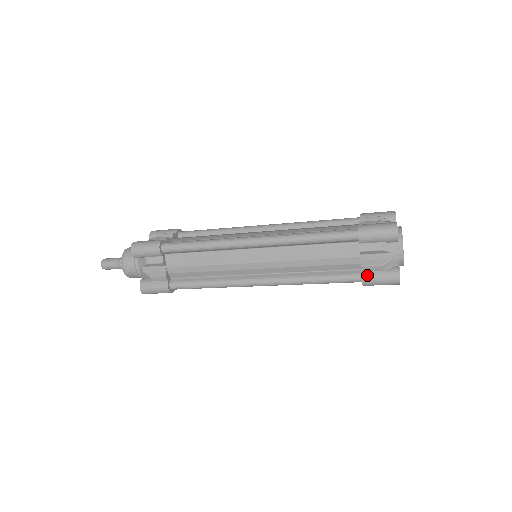
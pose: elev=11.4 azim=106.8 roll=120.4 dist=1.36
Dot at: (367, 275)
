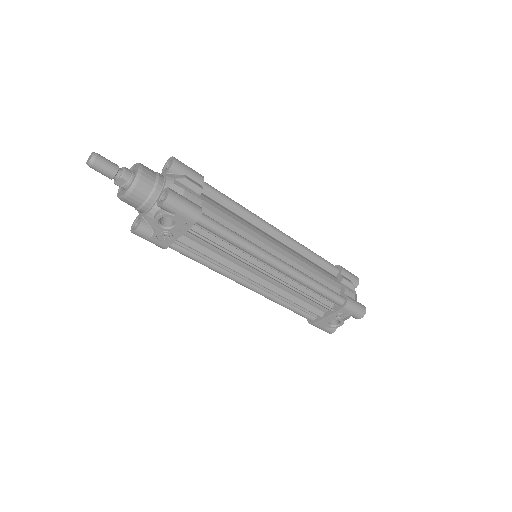
Dot at: (349, 296)
